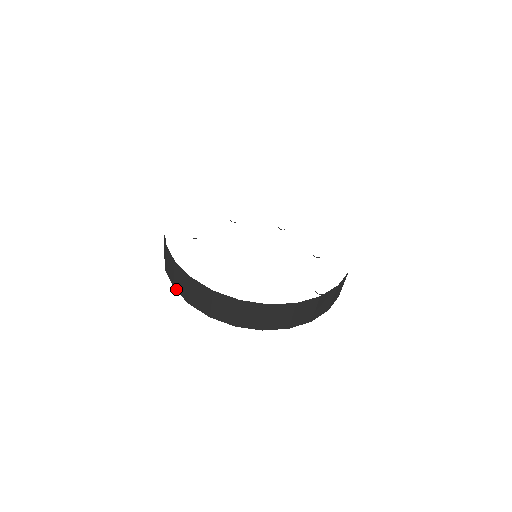
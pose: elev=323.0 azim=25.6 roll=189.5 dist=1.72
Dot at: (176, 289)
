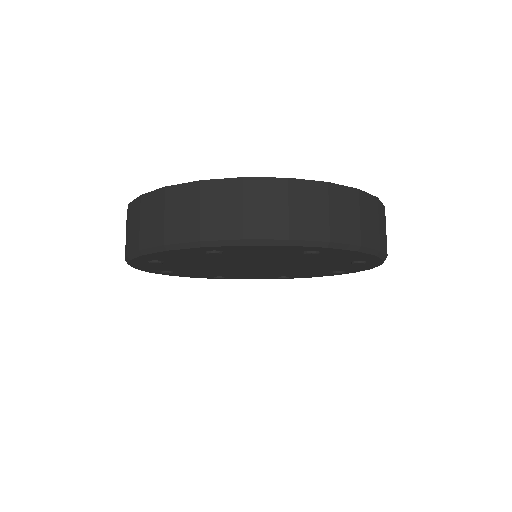
Dot at: (251, 235)
